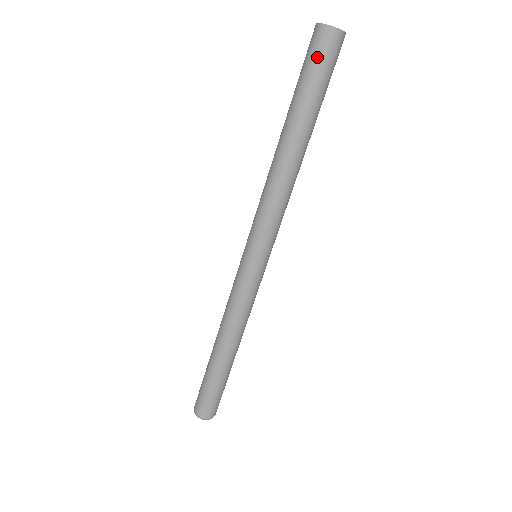
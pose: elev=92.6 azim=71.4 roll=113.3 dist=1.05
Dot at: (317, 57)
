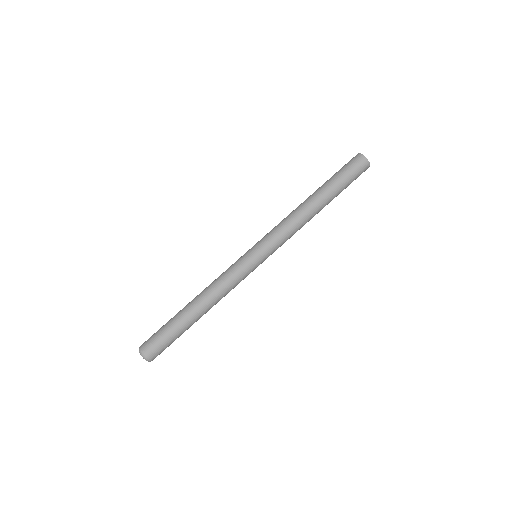
Dot at: (356, 171)
